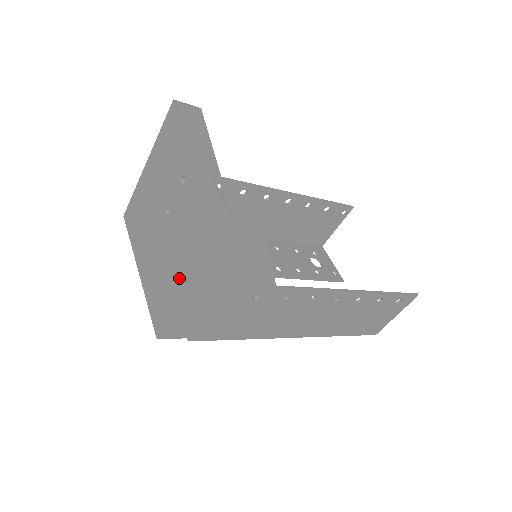
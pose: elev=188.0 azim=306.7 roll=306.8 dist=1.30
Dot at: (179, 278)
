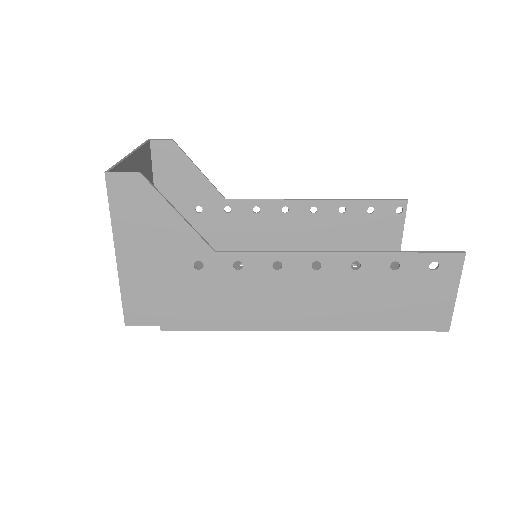
Dot at: occluded
